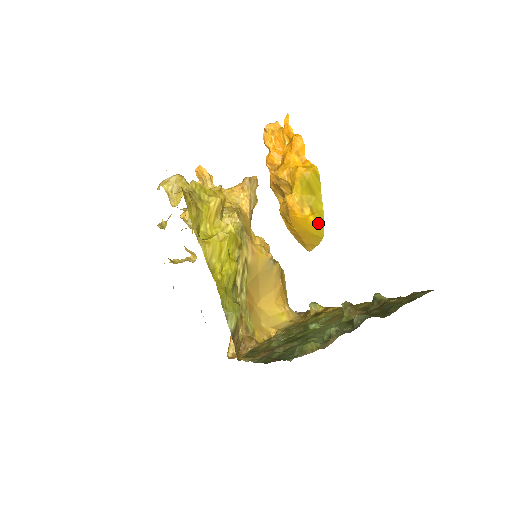
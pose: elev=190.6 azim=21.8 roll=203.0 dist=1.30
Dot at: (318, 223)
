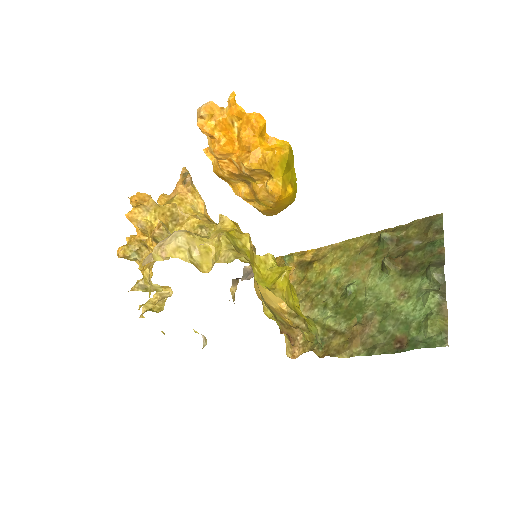
Dot at: (294, 193)
